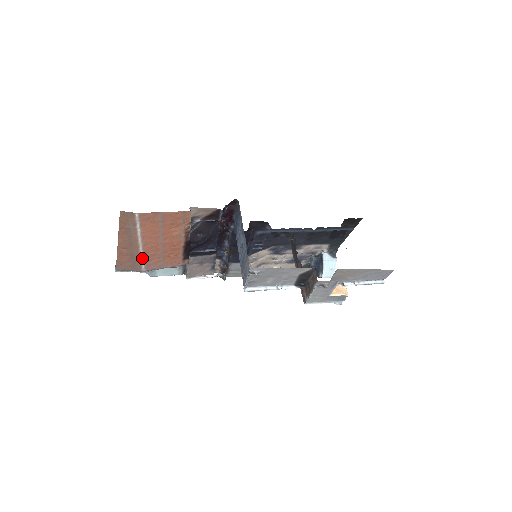
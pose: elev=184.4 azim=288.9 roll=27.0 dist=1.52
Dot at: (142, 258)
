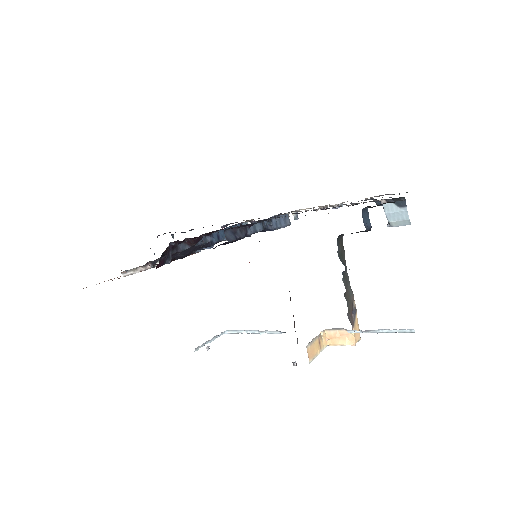
Dot at: occluded
